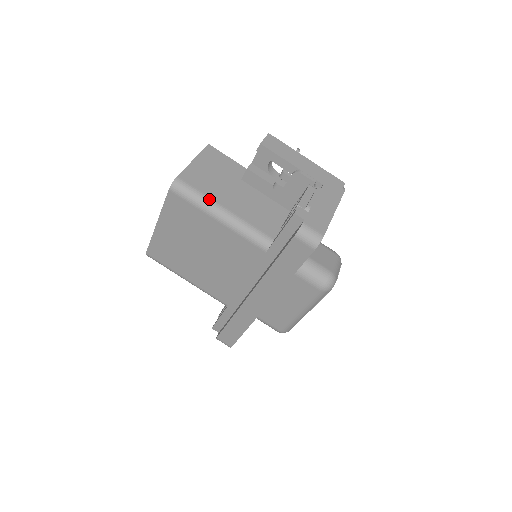
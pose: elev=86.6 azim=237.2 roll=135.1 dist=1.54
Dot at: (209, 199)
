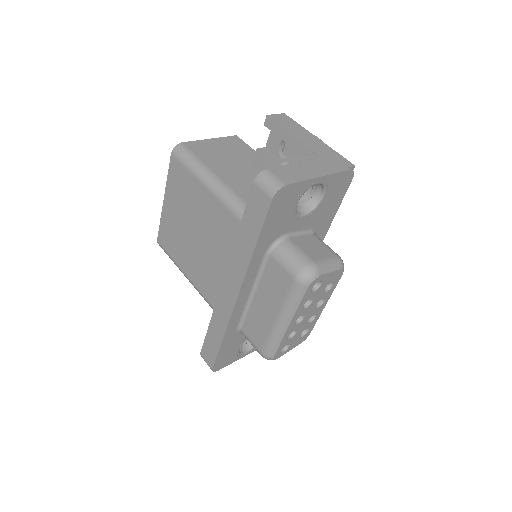
Dot at: (203, 164)
